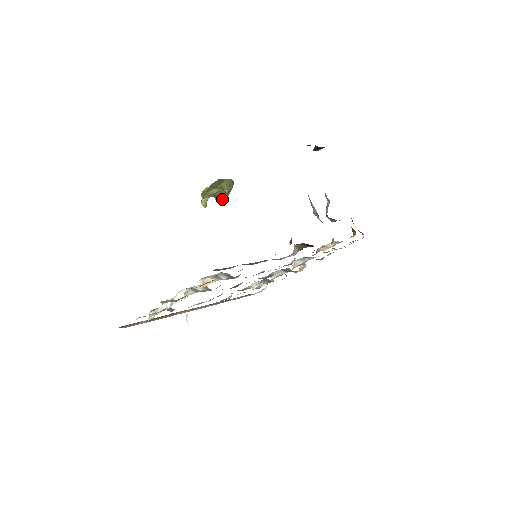
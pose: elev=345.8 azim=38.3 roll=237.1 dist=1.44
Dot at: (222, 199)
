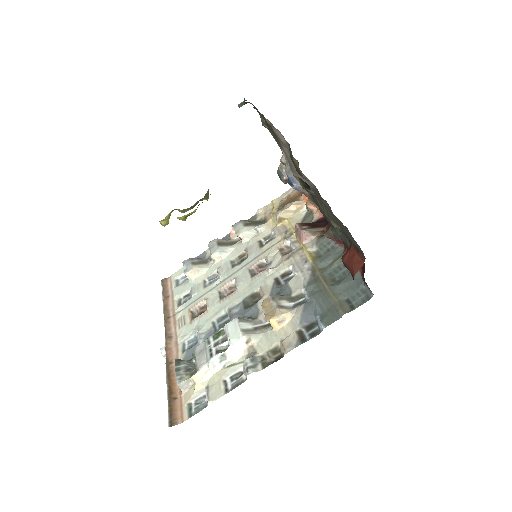
Dot at: (191, 208)
